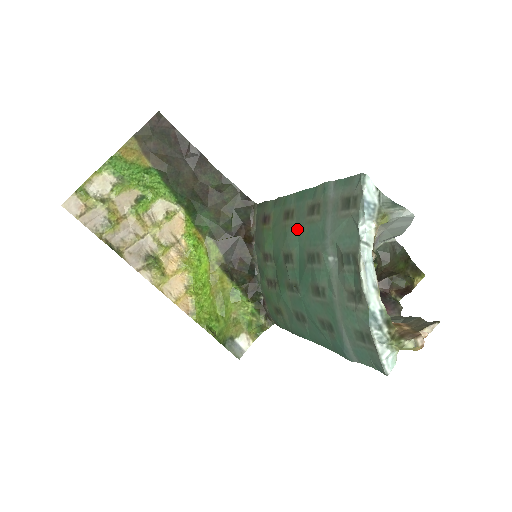
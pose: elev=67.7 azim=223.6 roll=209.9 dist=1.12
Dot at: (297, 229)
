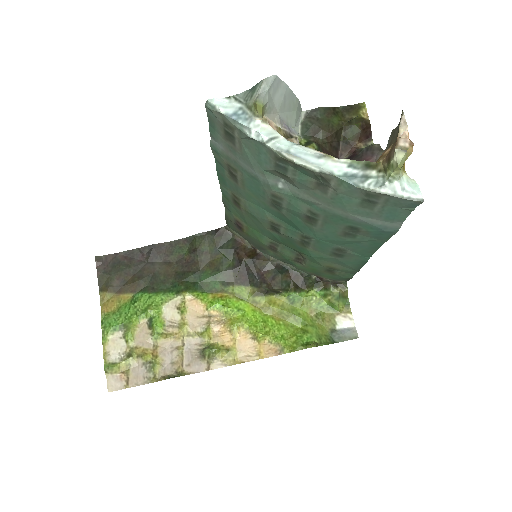
Dot at: (249, 201)
